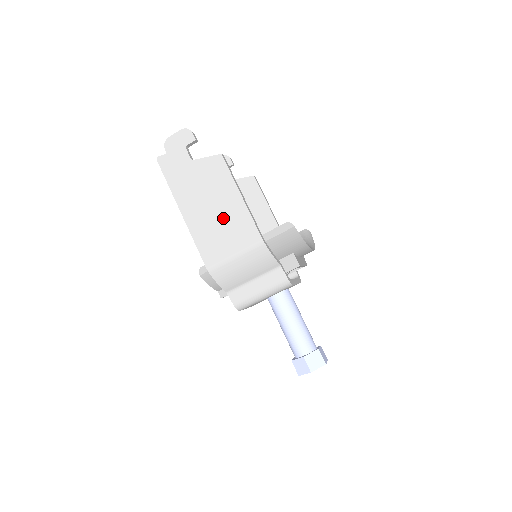
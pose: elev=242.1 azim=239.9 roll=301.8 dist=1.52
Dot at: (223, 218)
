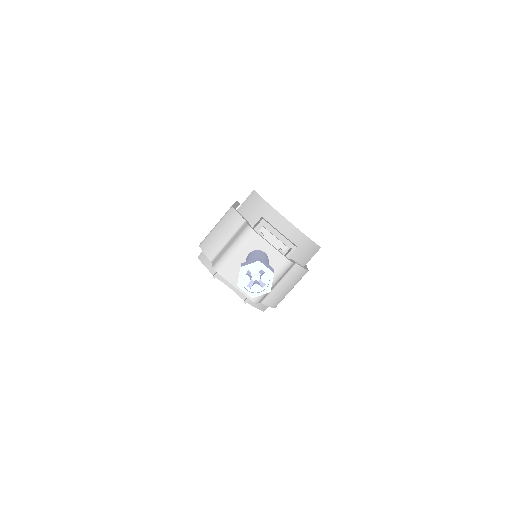
Dot at: occluded
